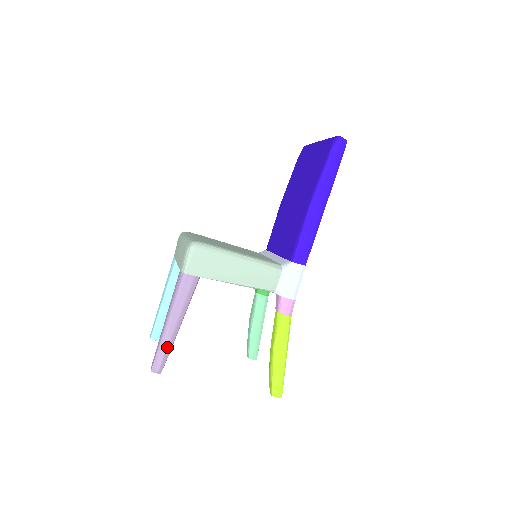
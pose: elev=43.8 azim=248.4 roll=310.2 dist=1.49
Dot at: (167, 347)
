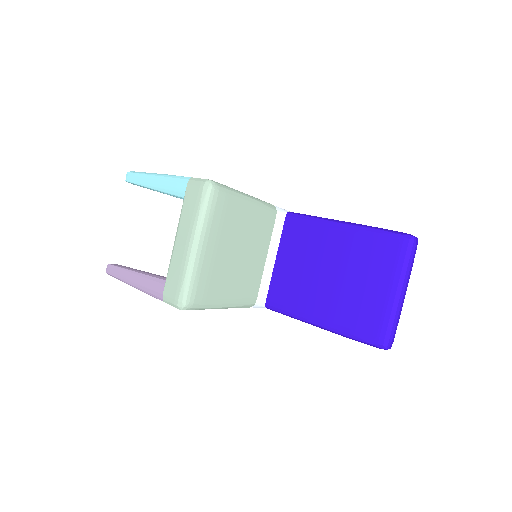
Dot at: occluded
